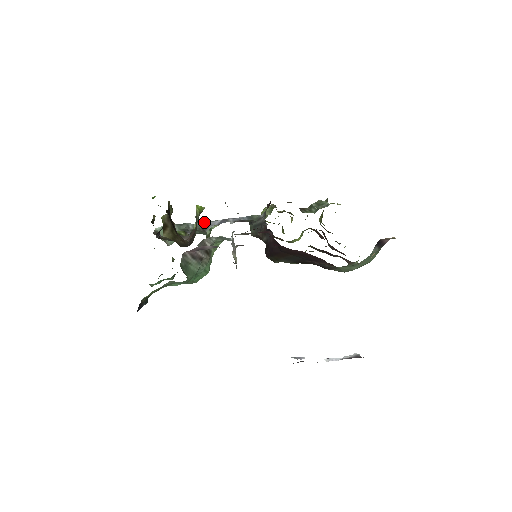
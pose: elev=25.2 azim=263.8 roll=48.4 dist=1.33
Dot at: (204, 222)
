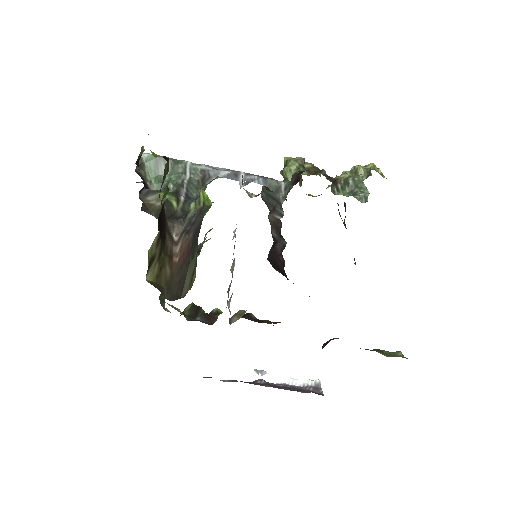
Dot at: (207, 167)
